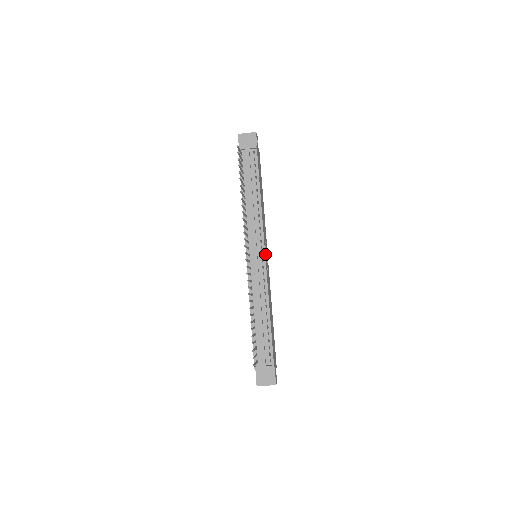
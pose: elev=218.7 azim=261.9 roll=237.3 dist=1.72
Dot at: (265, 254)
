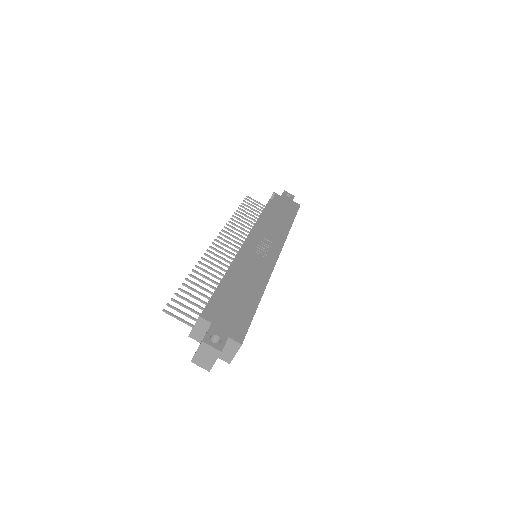
Dot at: (251, 241)
